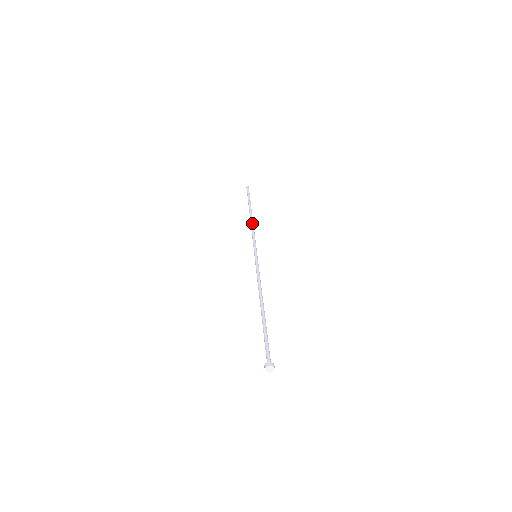
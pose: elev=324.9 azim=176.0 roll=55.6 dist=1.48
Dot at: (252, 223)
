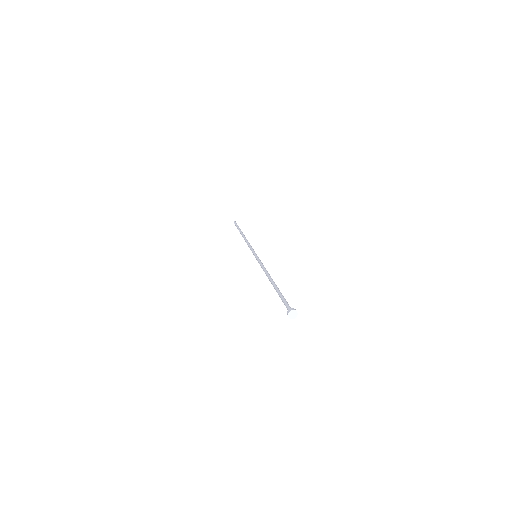
Dot at: (246, 239)
